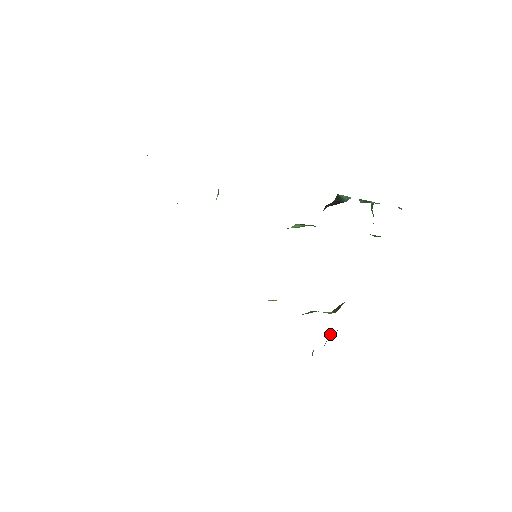
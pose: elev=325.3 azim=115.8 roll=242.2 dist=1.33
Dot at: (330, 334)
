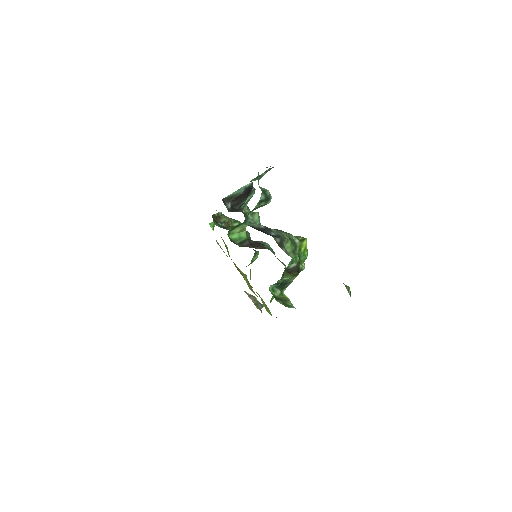
Dot at: occluded
